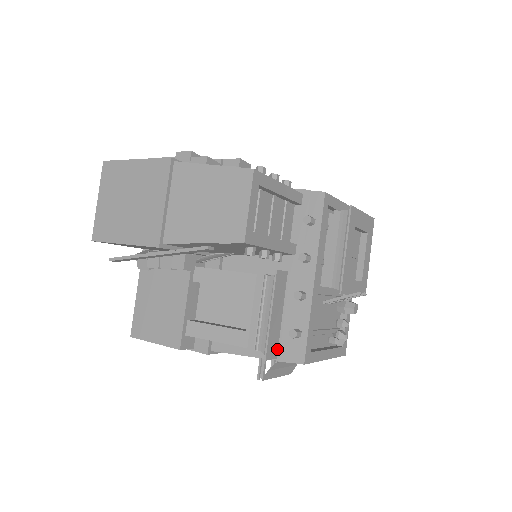
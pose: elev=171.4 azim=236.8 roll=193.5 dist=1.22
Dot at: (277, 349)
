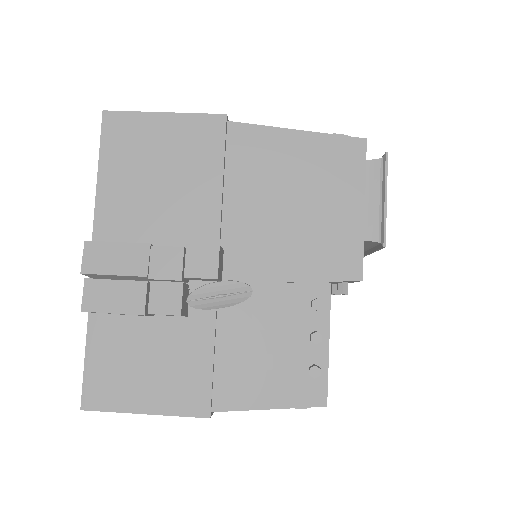
Dot at: occluded
